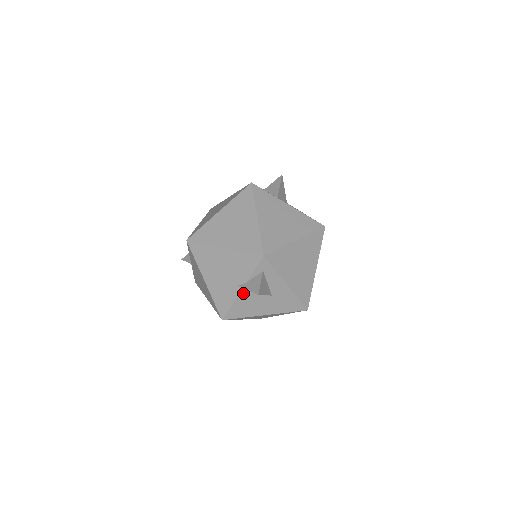
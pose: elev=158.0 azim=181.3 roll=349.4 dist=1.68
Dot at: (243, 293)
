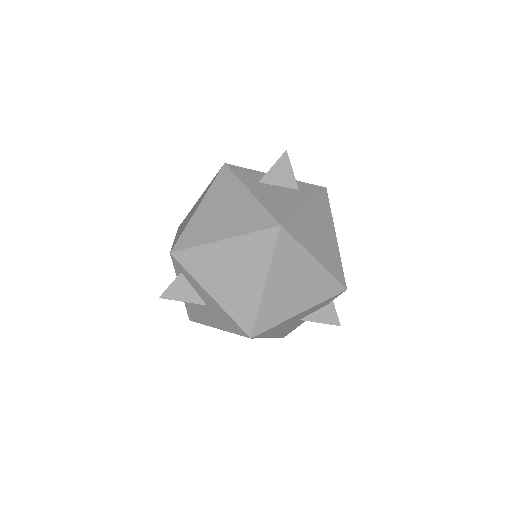
Dot at: occluded
